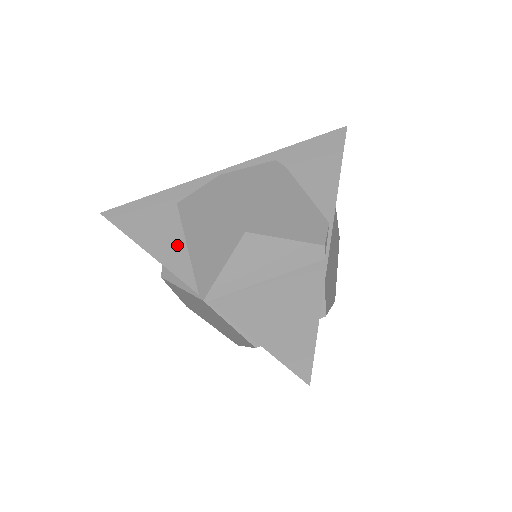
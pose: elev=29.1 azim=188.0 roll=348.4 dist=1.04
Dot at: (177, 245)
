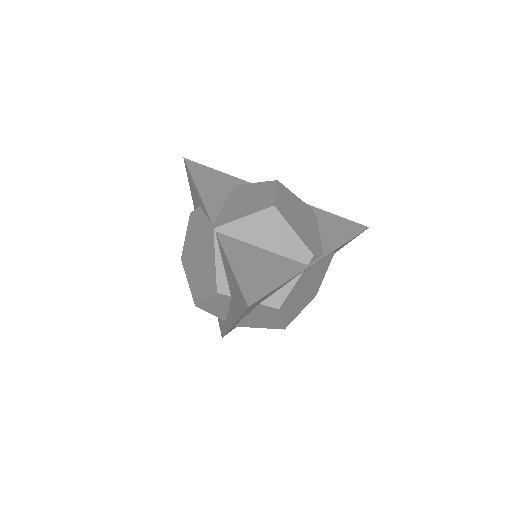
Dot at: (219, 199)
